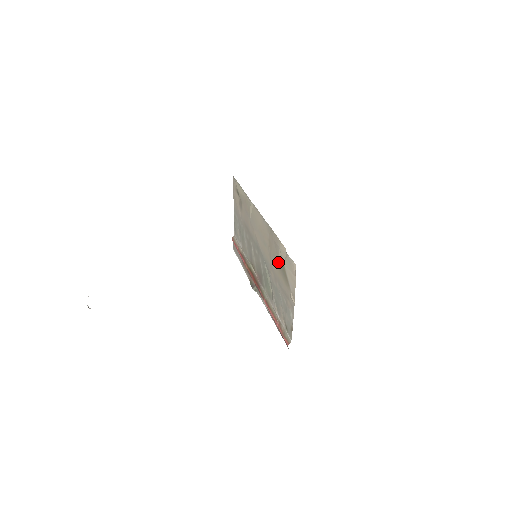
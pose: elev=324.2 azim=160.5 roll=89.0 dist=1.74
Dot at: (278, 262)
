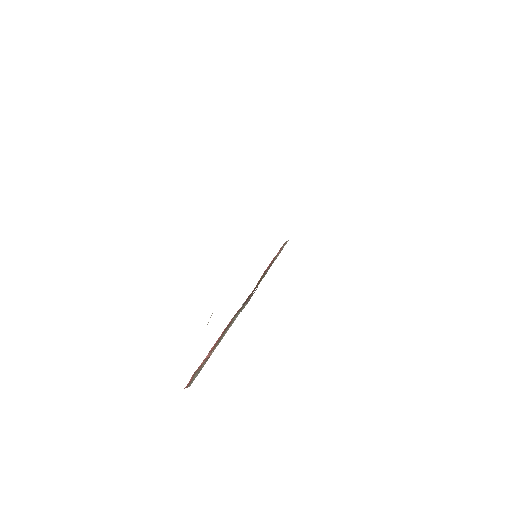
Dot at: occluded
